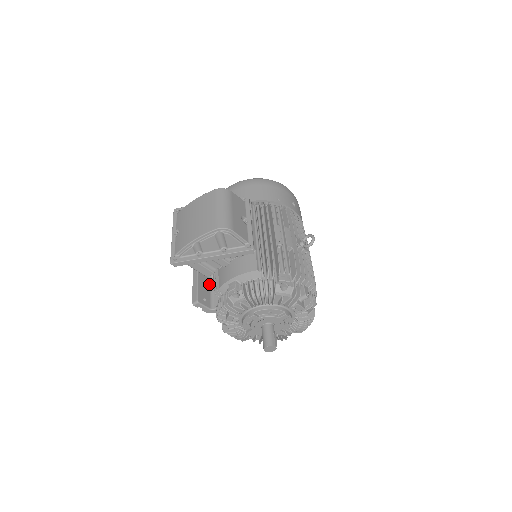
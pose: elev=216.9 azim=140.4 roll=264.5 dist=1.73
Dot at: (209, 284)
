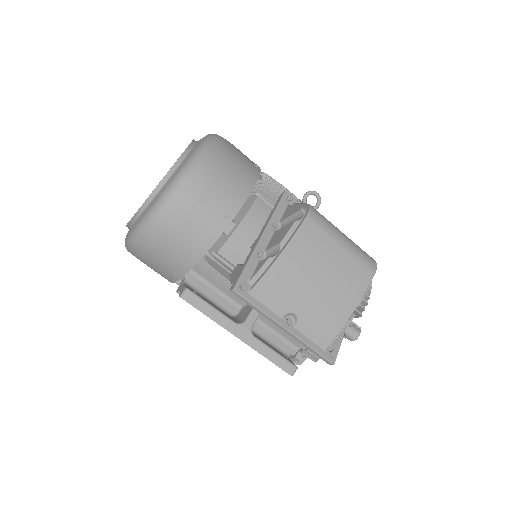
Dot at: (257, 336)
